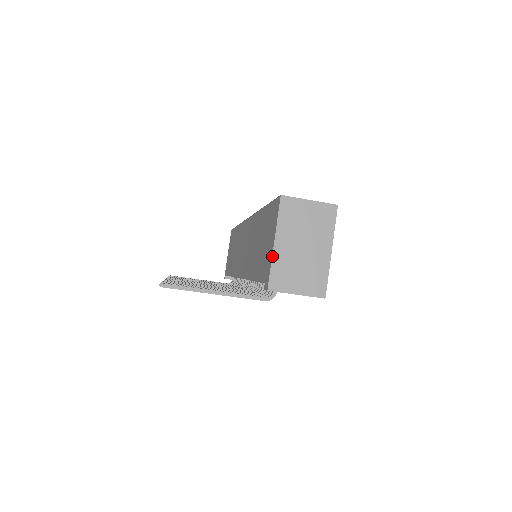
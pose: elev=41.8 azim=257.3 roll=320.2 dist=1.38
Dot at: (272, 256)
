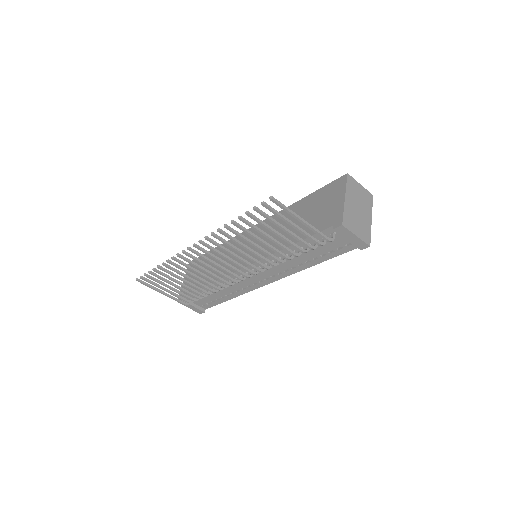
Dot at: (344, 205)
